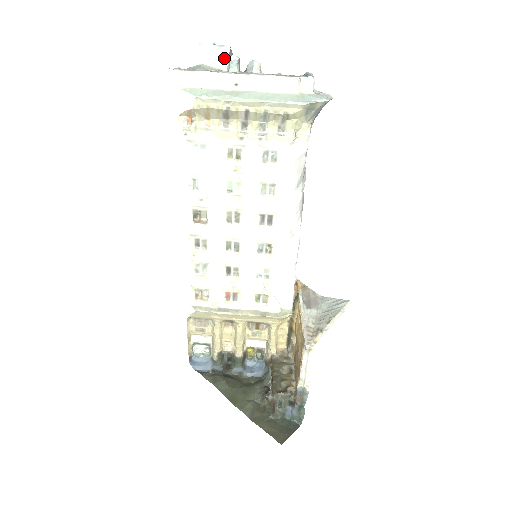
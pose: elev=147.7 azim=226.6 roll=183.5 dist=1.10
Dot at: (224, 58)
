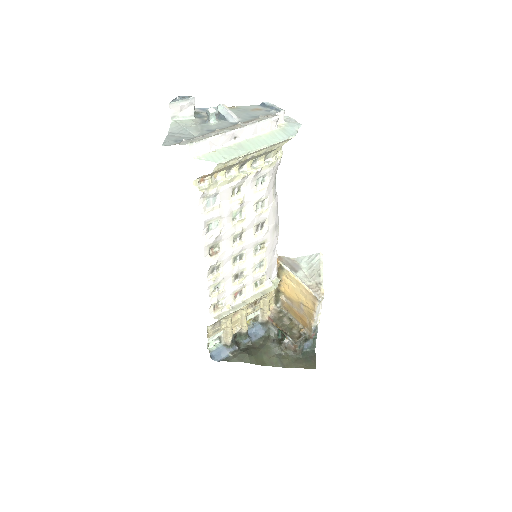
Dot at: (191, 108)
